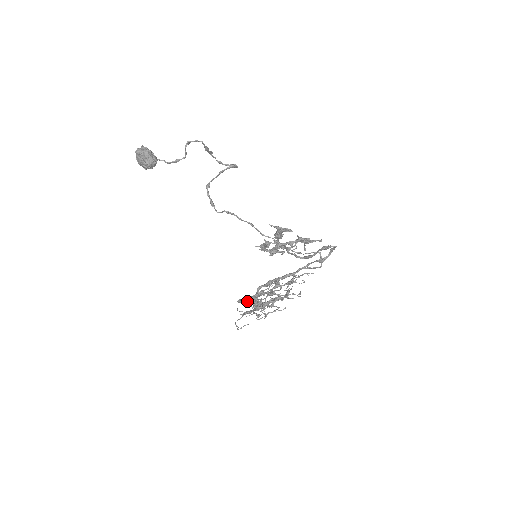
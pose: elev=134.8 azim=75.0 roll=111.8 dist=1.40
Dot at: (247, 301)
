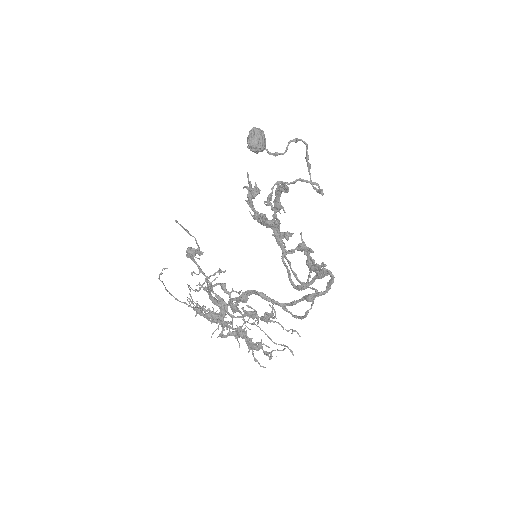
Dot at: occluded
